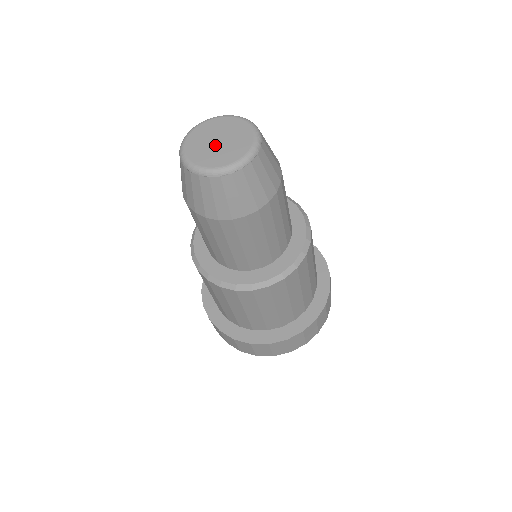
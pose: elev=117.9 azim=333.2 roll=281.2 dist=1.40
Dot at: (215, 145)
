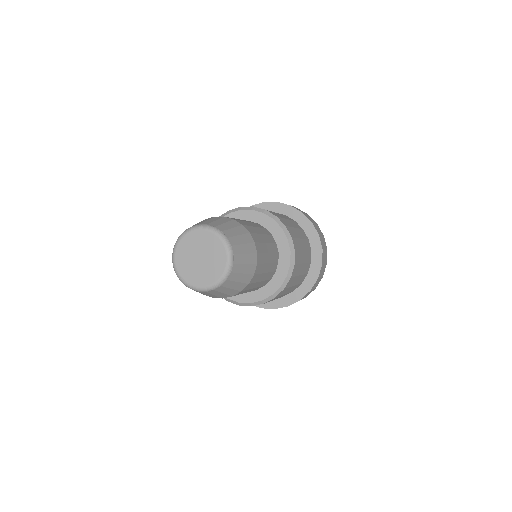
Dot at: (196, 261)
